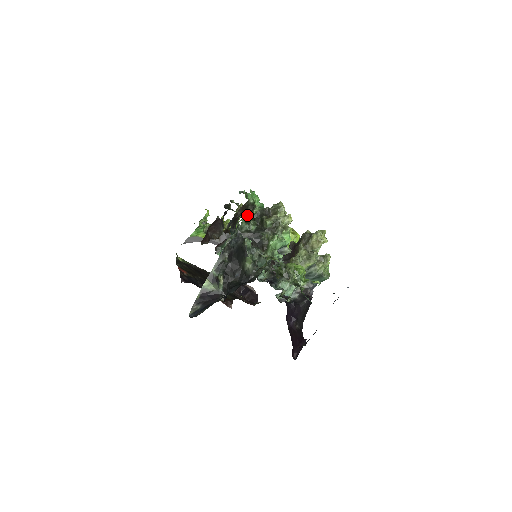
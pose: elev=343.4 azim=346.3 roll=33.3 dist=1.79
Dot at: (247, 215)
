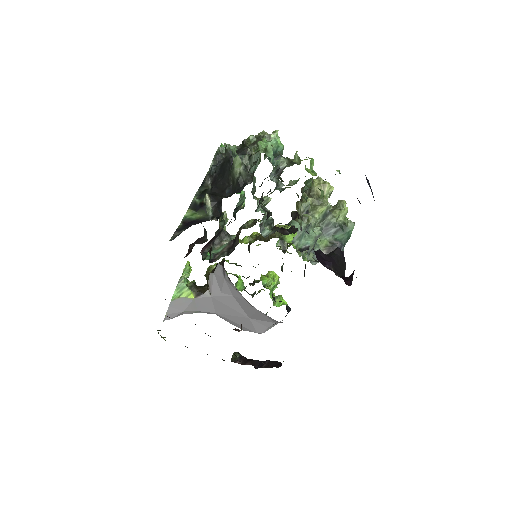
Dot at: occluded
